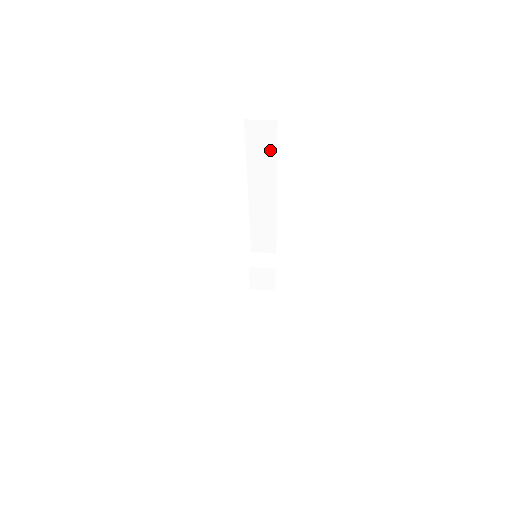
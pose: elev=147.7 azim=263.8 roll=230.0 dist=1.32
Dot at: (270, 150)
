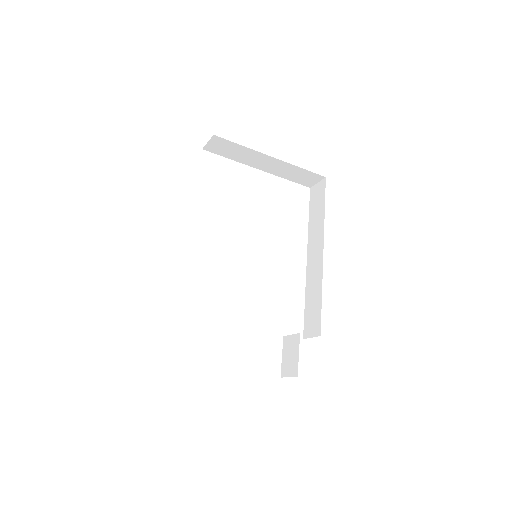
Dot at: (321, 205)
